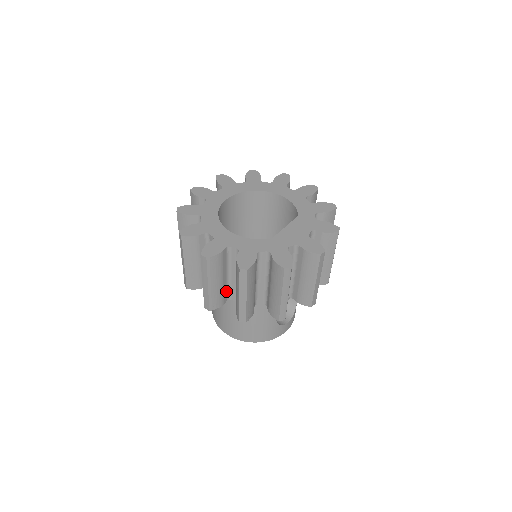
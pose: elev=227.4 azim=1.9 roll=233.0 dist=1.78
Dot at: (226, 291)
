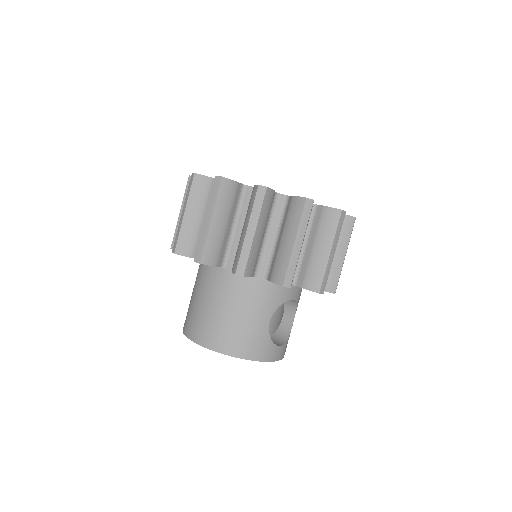
Dot at: (224, 250)
